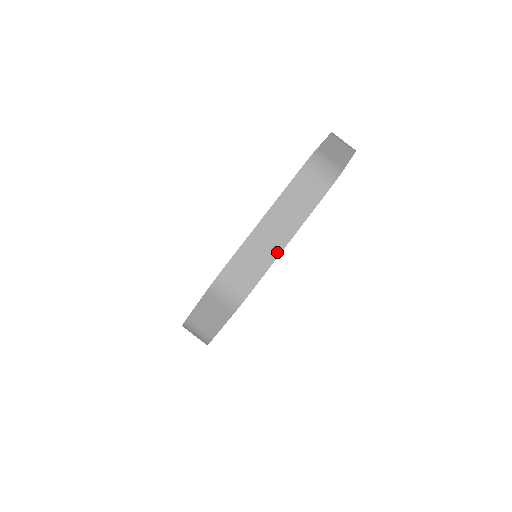
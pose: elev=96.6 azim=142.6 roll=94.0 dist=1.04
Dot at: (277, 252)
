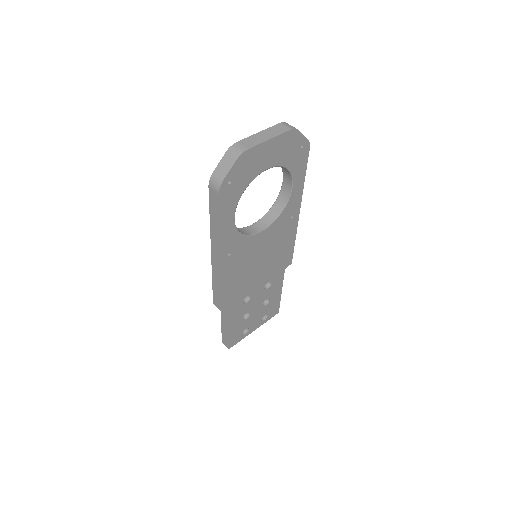
Dot at: (262, 141)
